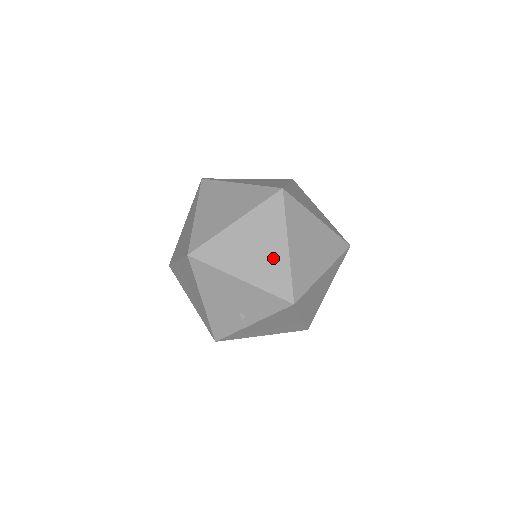
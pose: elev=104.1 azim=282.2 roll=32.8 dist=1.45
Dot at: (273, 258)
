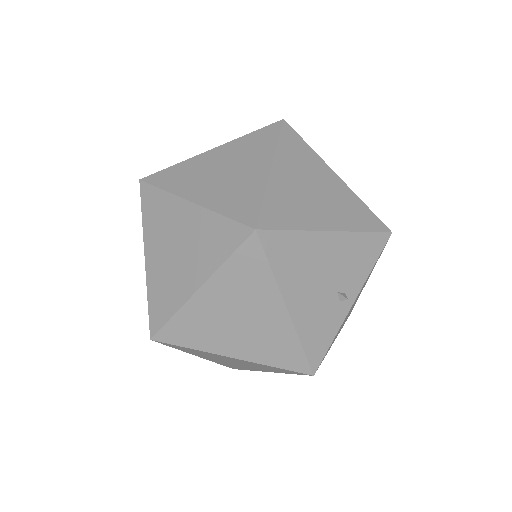
Dot at: (337, 193)
